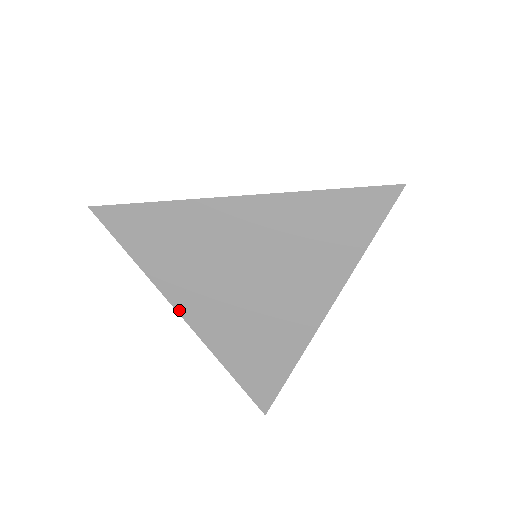
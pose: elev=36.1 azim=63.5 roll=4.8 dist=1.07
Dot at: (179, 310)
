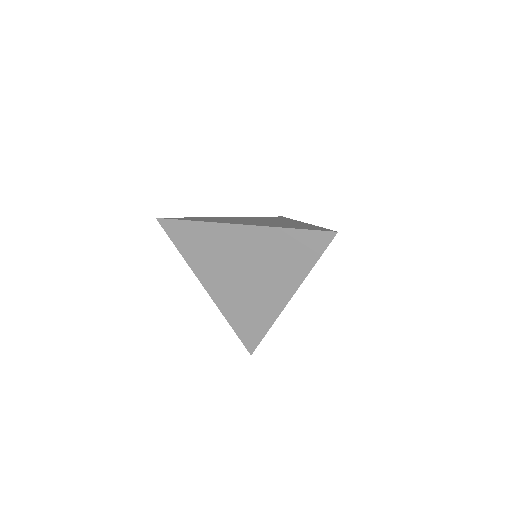
Dot at: (203, 284)
